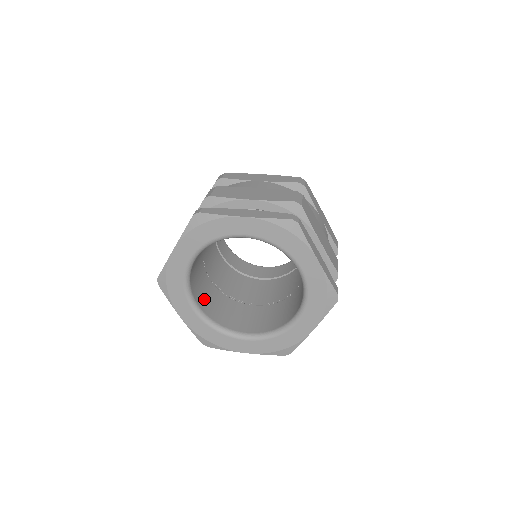
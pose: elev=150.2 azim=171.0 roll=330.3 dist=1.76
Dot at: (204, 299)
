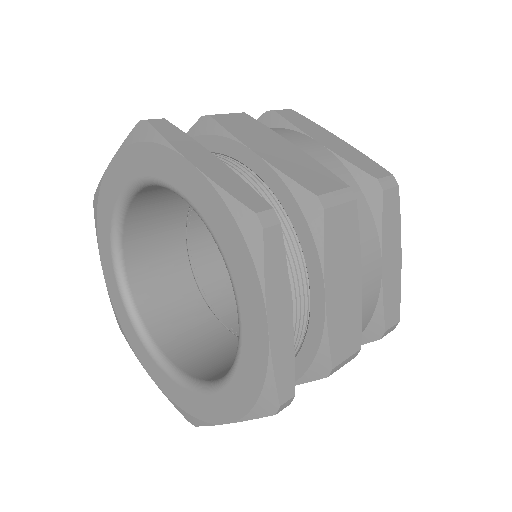
Dot at: (147, 266)
